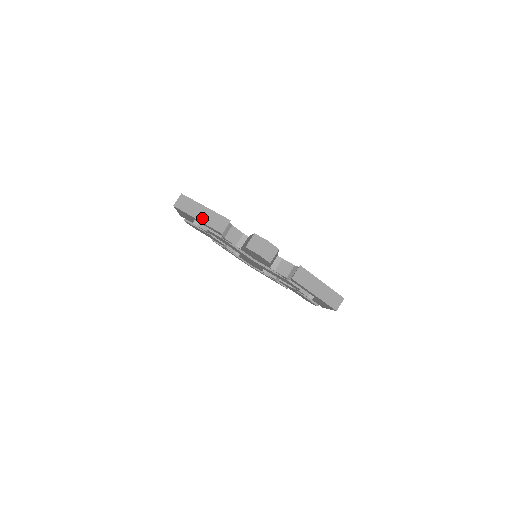
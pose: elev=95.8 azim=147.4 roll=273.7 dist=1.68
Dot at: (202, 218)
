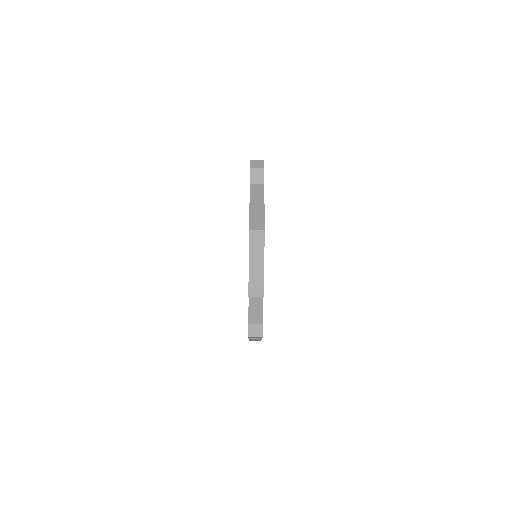
Dot at: (252, 269)
